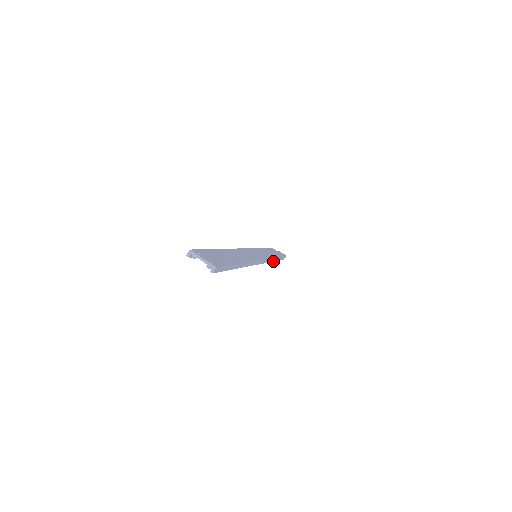
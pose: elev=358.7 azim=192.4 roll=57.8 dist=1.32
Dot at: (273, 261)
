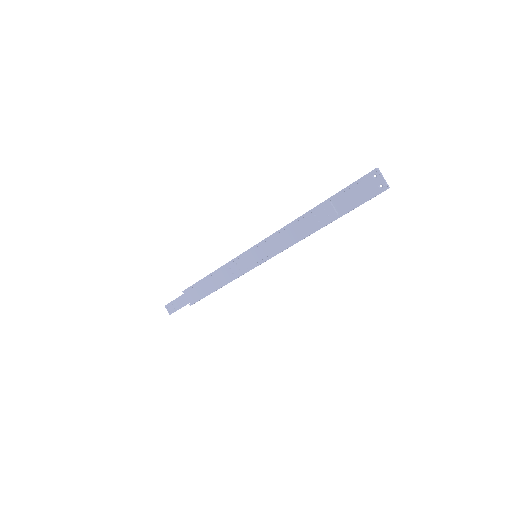
Dot at: (227, 283)
